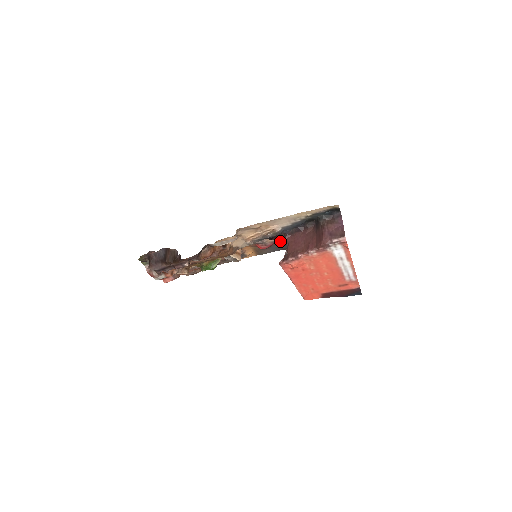
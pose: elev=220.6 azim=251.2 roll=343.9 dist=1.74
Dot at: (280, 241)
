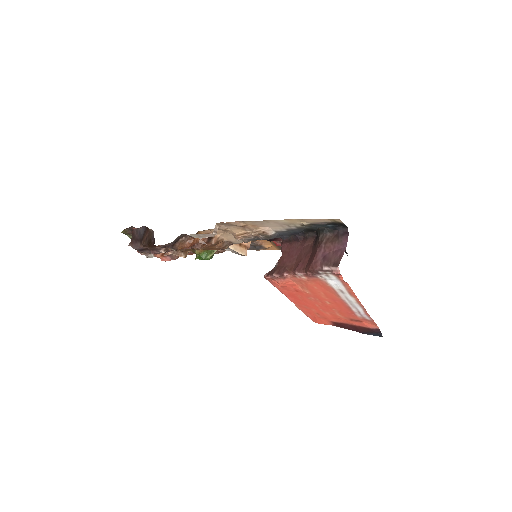
Dot at: occluded
